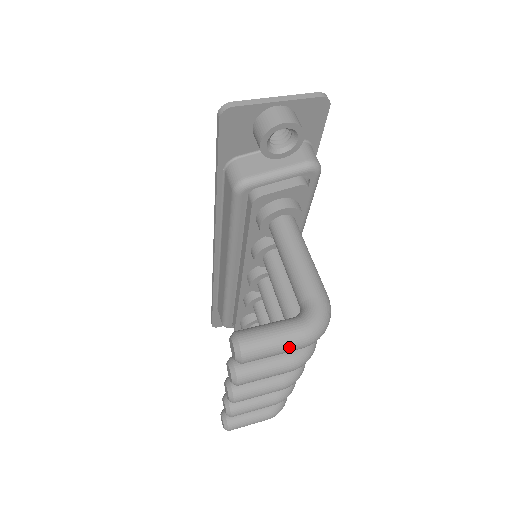
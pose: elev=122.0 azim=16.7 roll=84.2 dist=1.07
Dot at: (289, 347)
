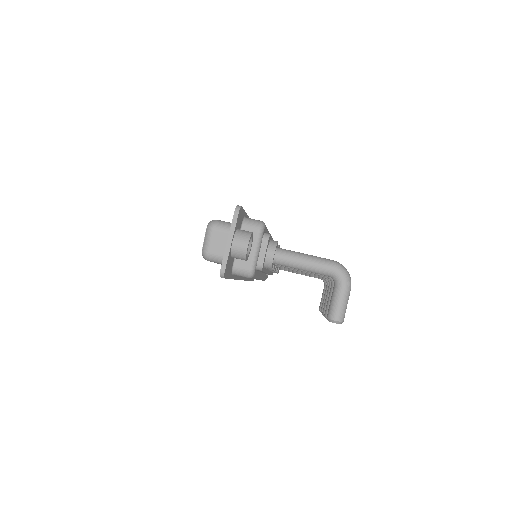
Dot at: occluded
